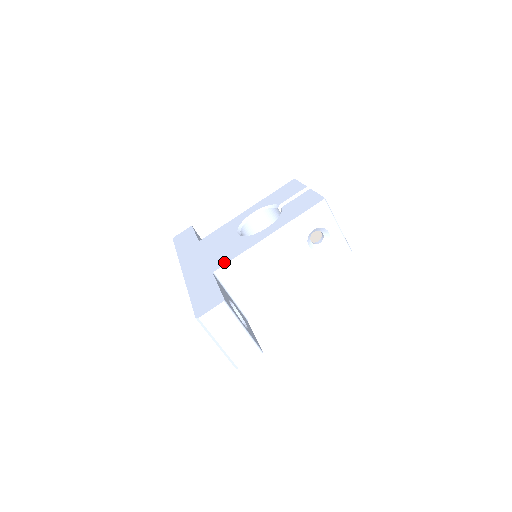
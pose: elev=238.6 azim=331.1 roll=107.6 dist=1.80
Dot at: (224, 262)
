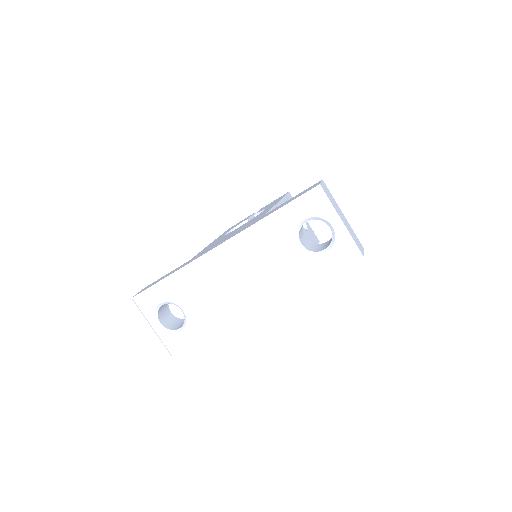
Dot at: (264, 213)
